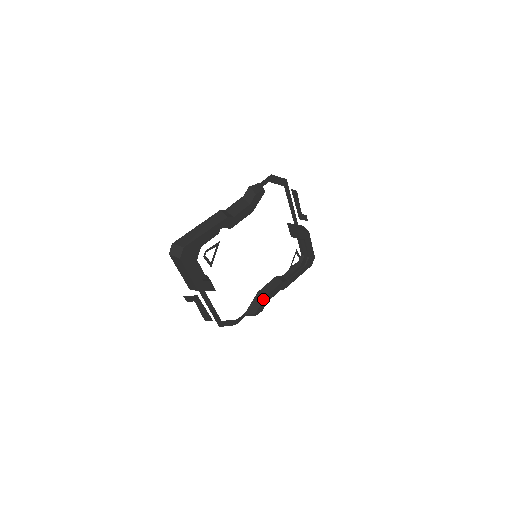
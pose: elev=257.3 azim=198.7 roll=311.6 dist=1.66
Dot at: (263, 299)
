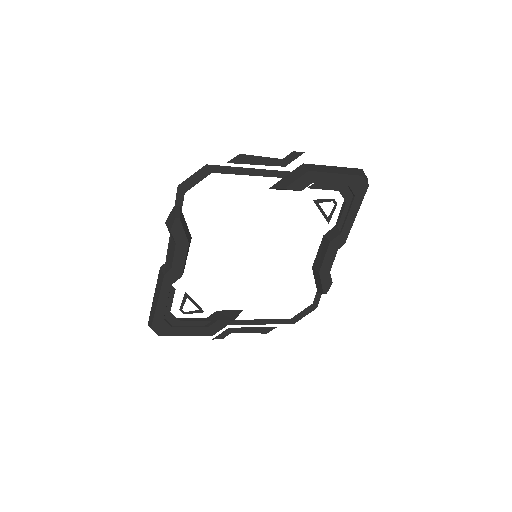
Dot at: (319, 275)
